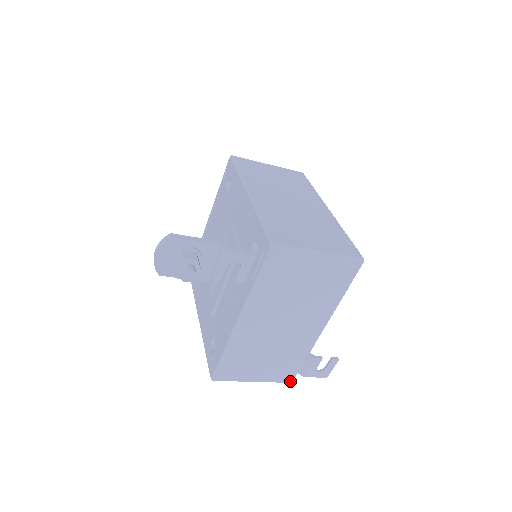
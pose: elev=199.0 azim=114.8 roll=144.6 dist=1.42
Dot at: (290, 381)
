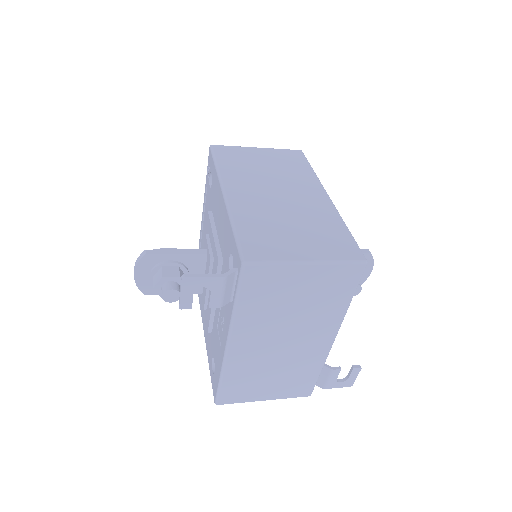
Dot at: (308, 395)
